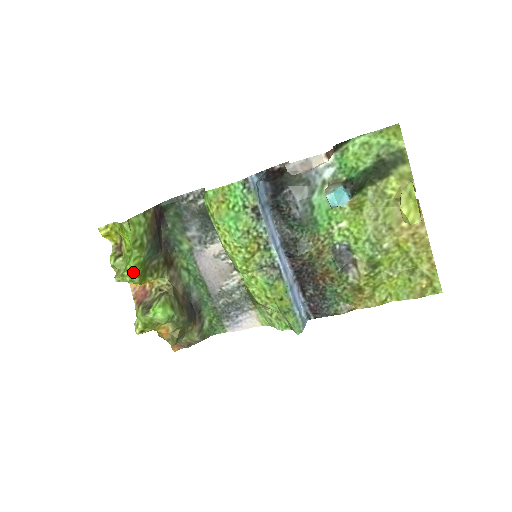
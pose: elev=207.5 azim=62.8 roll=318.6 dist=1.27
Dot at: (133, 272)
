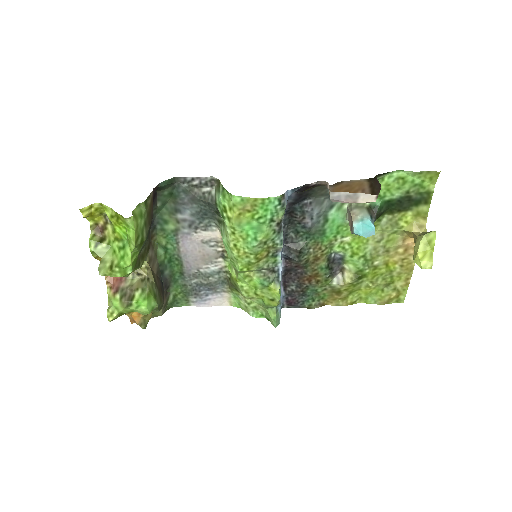
Dot at: (127, 270)
